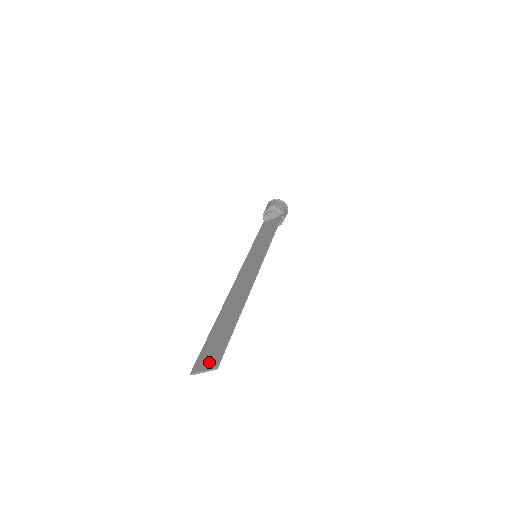
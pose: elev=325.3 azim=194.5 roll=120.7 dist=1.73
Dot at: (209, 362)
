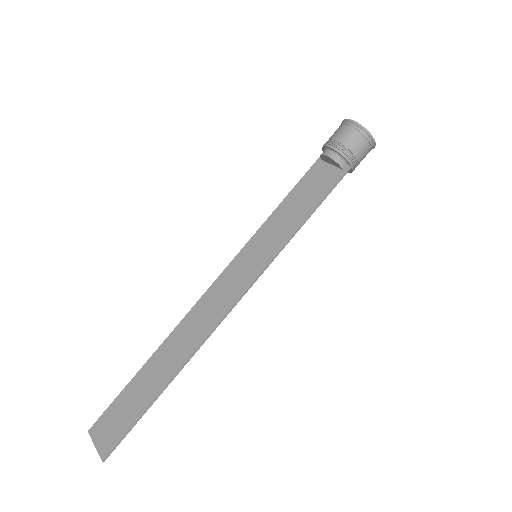
Dot at: (104, 439)
